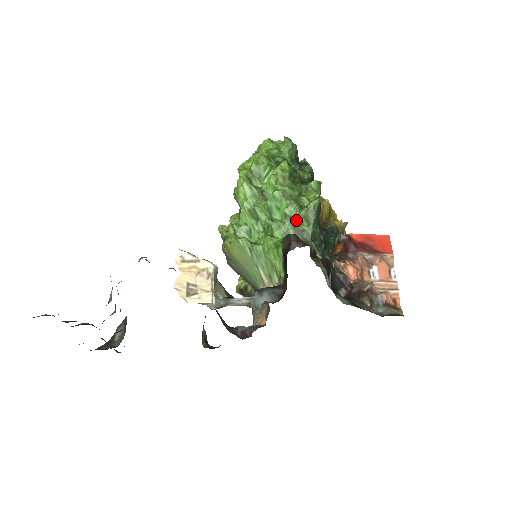
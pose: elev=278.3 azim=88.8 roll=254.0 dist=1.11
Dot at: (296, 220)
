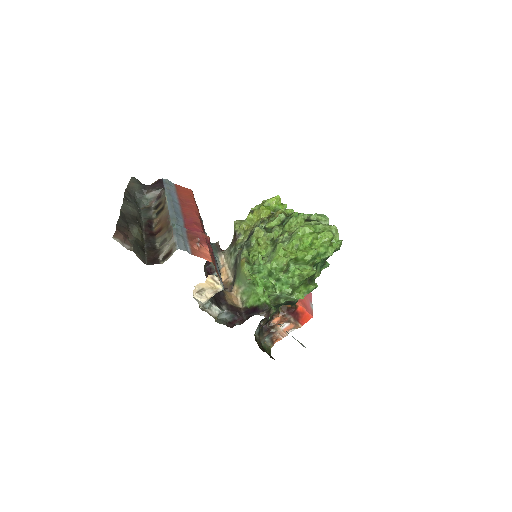
Dot at: (282, 296)
